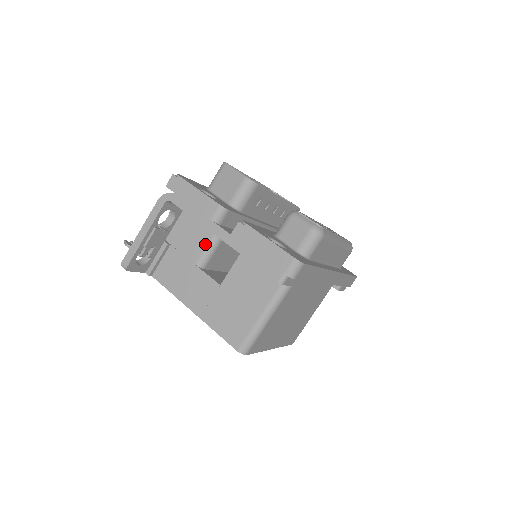
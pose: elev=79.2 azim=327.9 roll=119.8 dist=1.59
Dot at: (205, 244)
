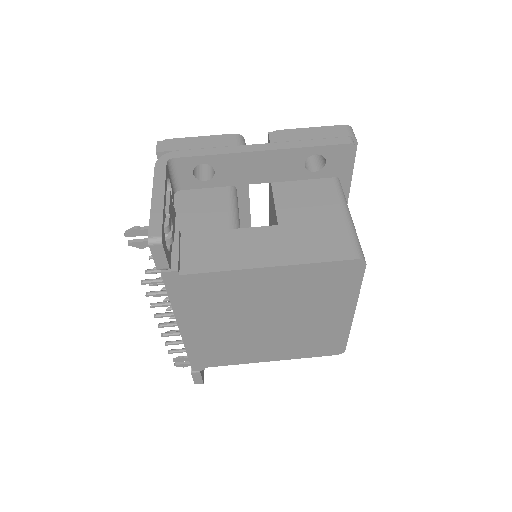
Dot at: (226, 208)
